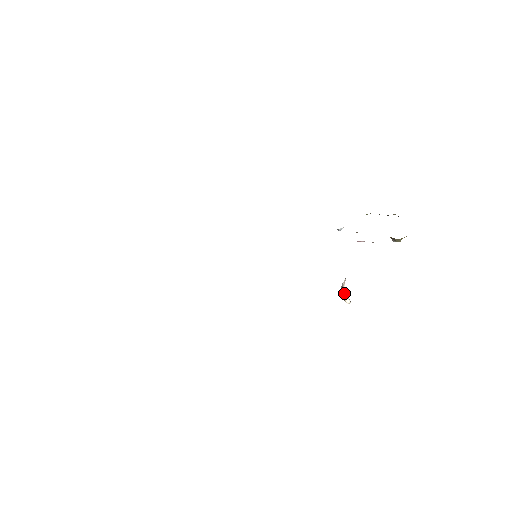
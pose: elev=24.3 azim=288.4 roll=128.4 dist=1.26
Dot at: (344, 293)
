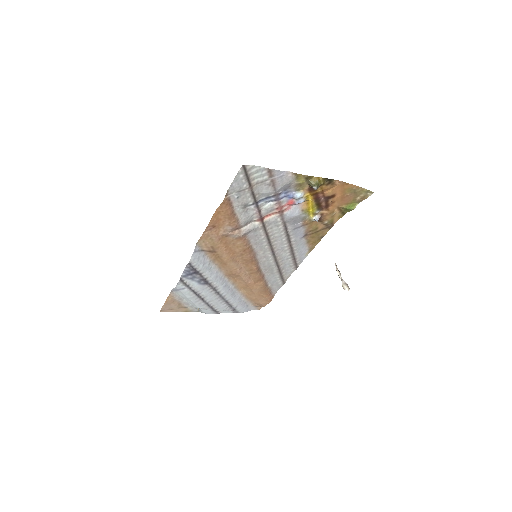
Dot at: (342, 281)
